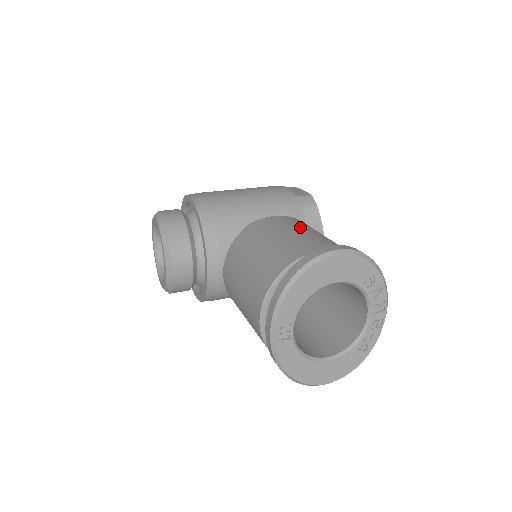
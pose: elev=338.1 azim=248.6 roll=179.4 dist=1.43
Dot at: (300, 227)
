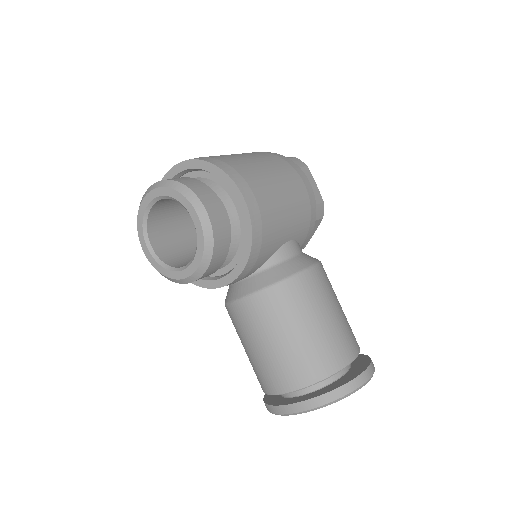
Dot at: (334, 300)
